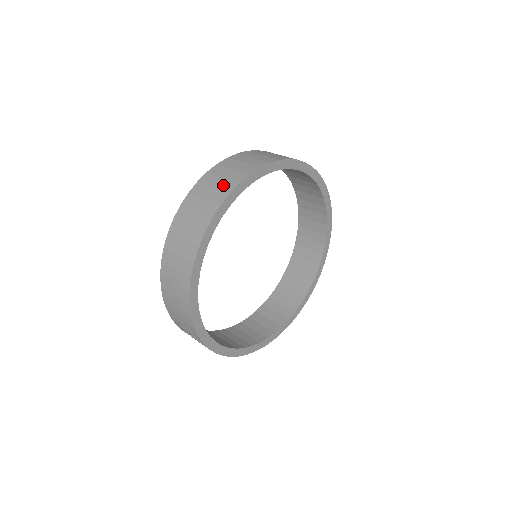
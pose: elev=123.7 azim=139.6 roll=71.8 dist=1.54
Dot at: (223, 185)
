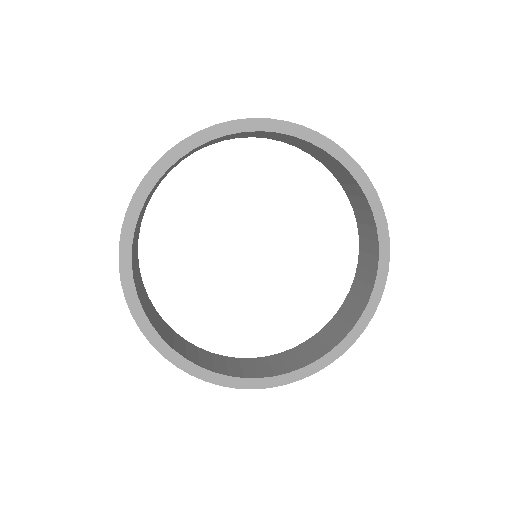
Dot at: occluded
